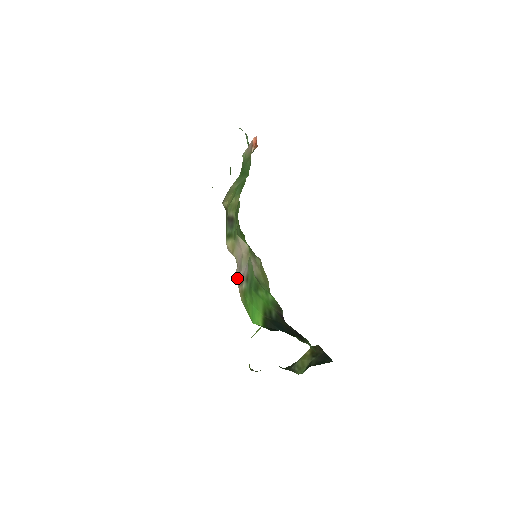
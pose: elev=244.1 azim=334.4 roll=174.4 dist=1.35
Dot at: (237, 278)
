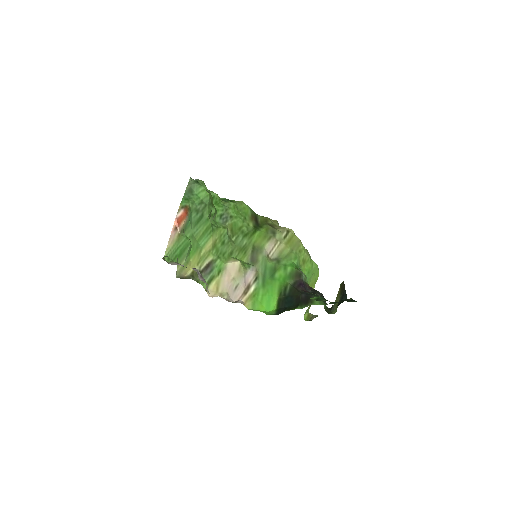
Dot at: (237, 296)
